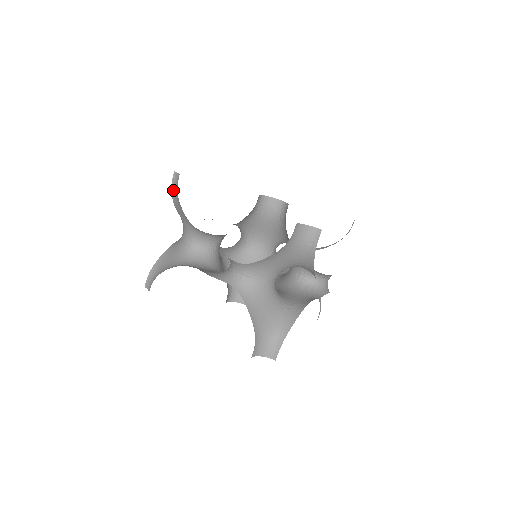
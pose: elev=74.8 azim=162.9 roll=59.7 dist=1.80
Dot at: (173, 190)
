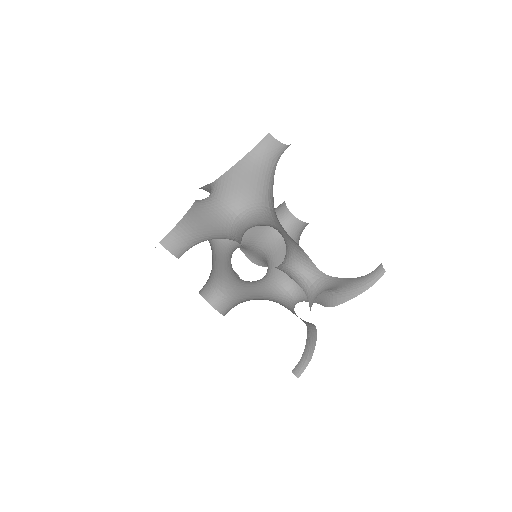
Dot at: occluded
